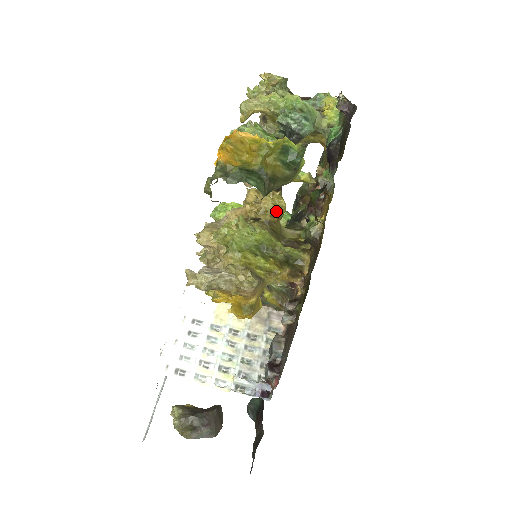
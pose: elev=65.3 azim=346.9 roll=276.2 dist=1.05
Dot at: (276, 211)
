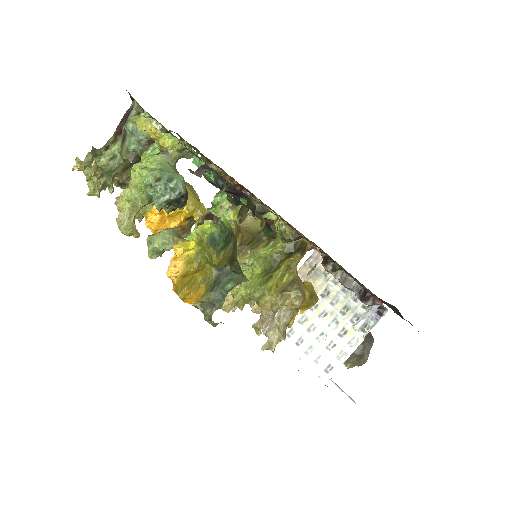
Dot at: occluded
